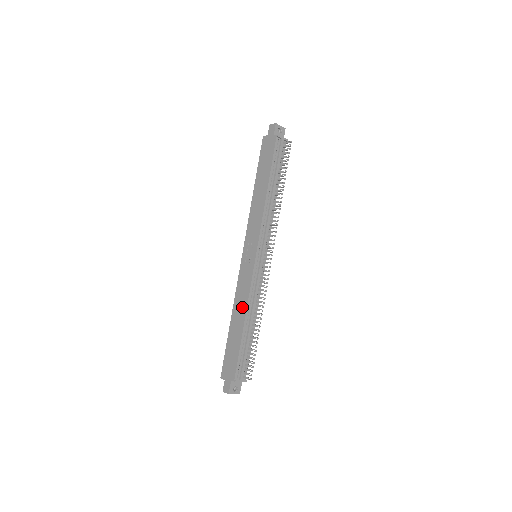
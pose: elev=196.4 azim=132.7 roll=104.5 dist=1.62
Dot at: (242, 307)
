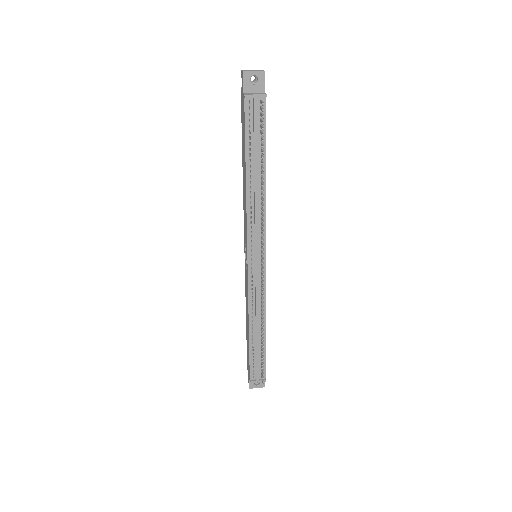
Dot at: (247, 313)
